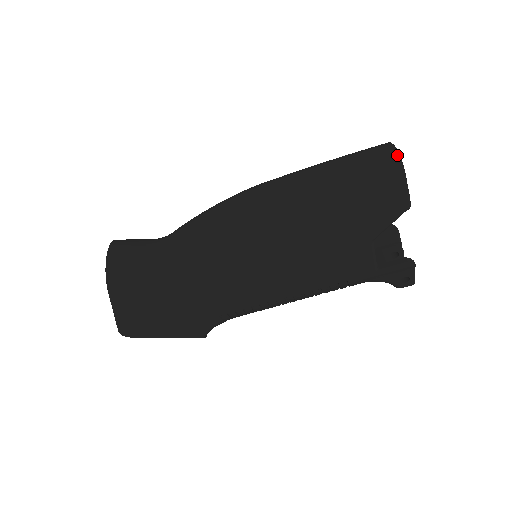
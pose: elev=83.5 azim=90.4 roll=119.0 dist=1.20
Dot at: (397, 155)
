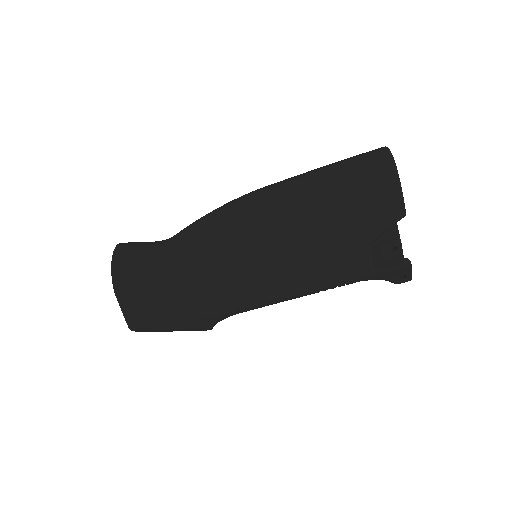
Dot at: (392, 164)
